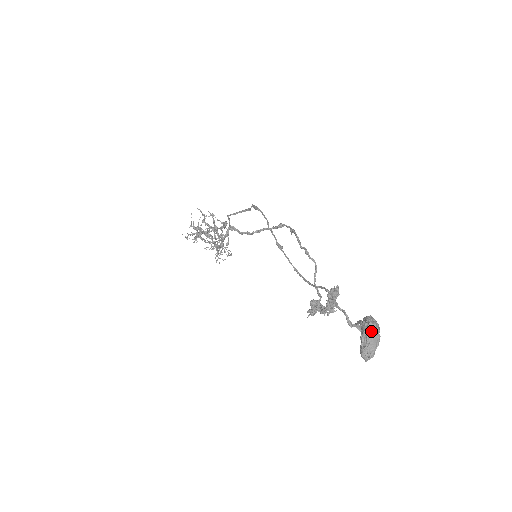
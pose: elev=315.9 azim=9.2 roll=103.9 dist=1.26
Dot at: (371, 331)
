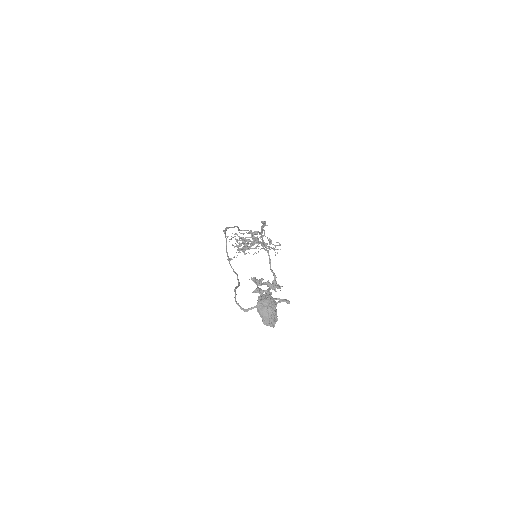
Dot at: (260, 308)
